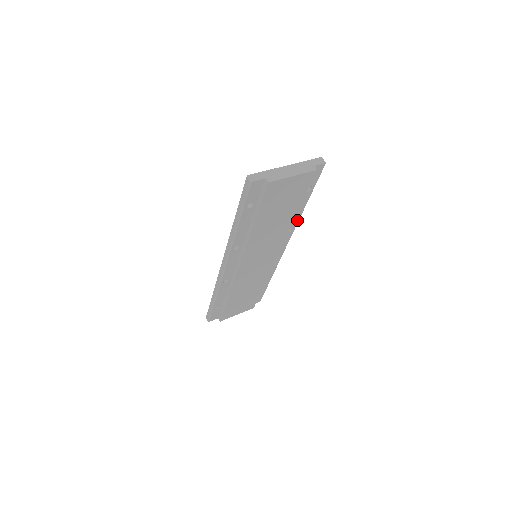
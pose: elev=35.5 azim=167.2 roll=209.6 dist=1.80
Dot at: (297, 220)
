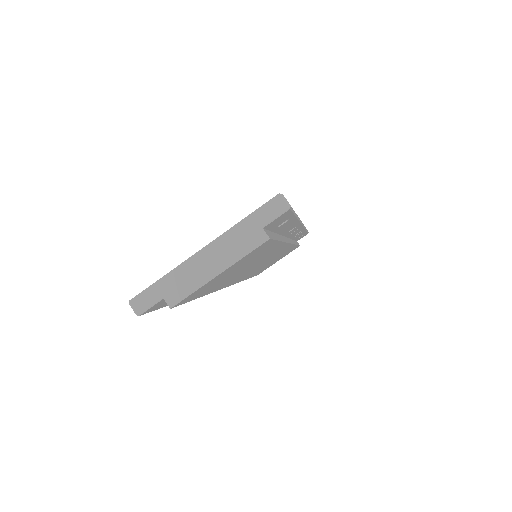
Dot at: (296, 223)
